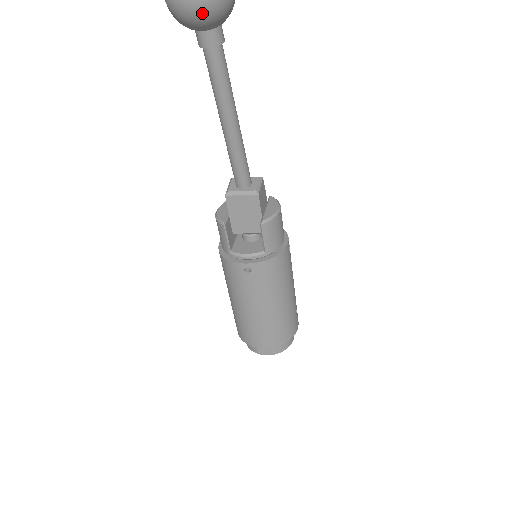
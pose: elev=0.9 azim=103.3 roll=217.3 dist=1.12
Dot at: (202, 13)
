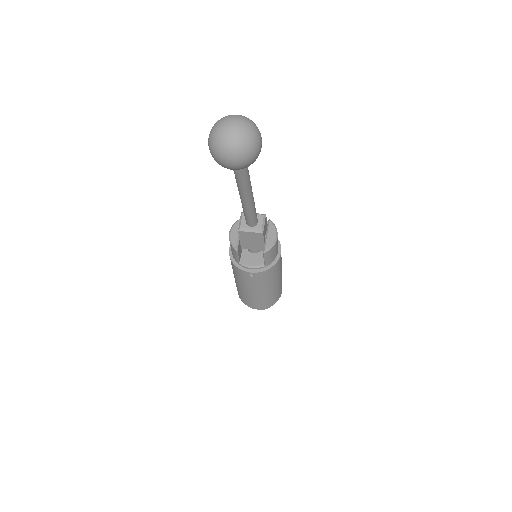
Dot at: (238, 168)
